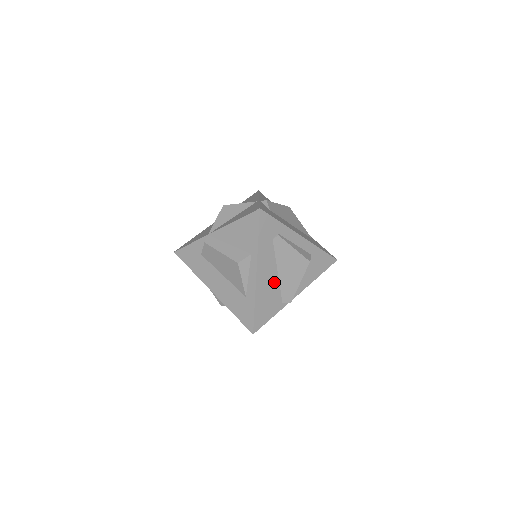
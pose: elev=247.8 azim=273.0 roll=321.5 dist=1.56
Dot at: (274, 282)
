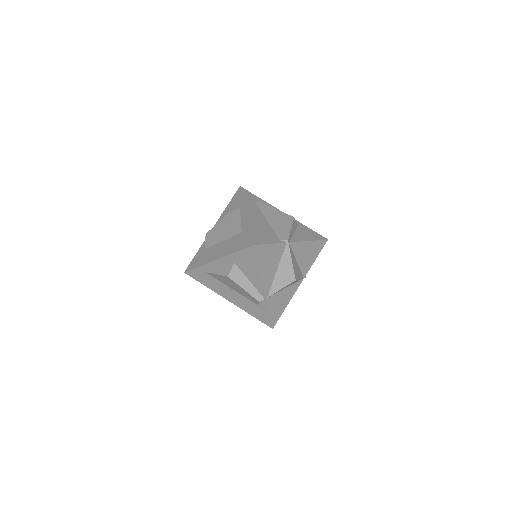
Dot at: (265, 224)
